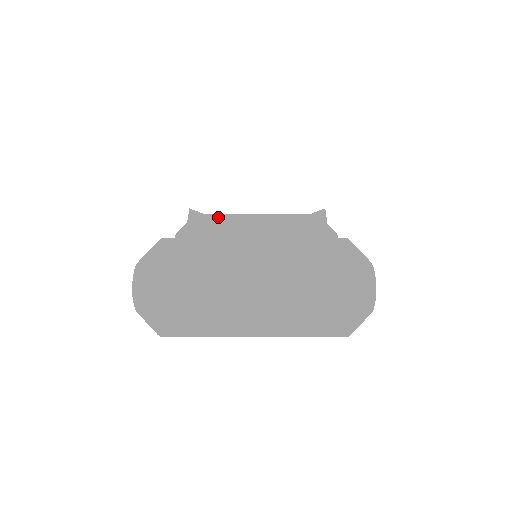
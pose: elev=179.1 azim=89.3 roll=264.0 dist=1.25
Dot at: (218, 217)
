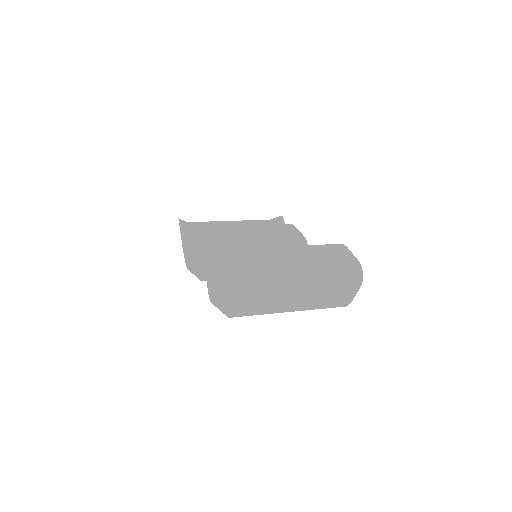
Dot at: (220, 227)
